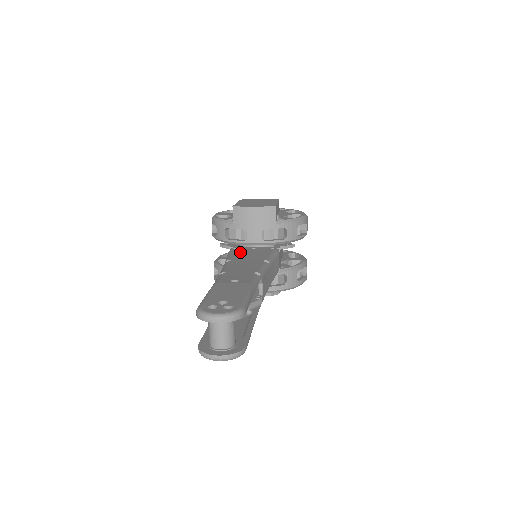
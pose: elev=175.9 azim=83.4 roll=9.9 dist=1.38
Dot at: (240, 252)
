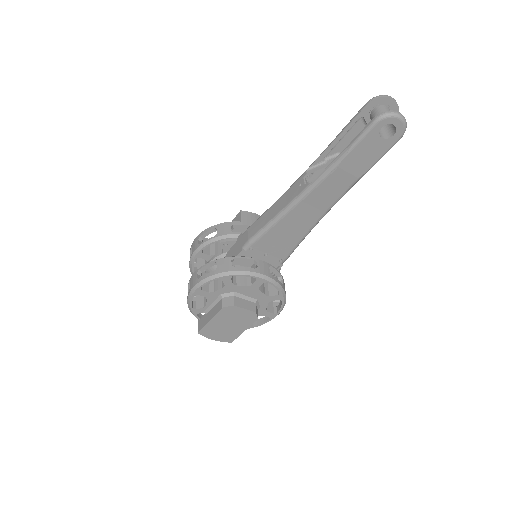
Dot at: occluded
